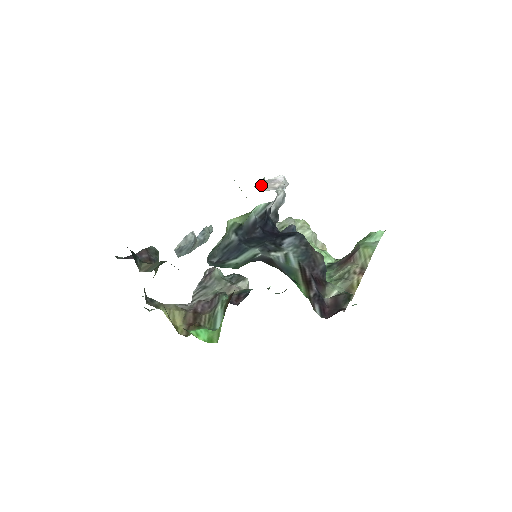
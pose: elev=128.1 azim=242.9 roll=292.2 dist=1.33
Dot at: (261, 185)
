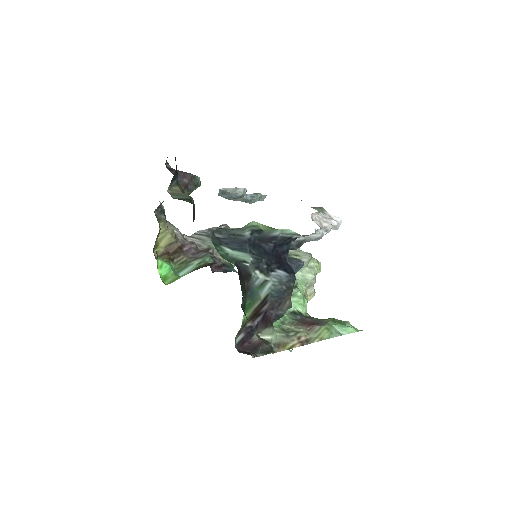
Dot at: (314, 213)
